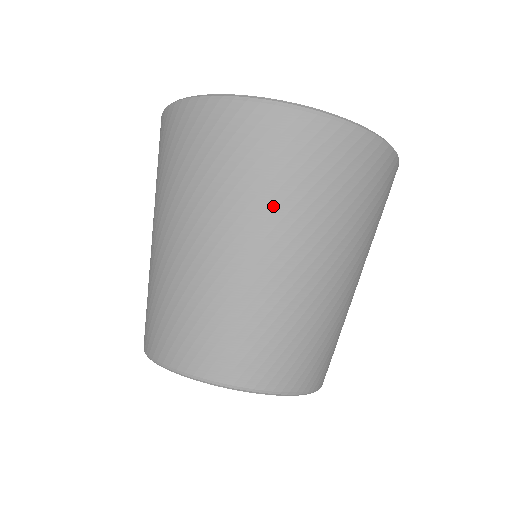
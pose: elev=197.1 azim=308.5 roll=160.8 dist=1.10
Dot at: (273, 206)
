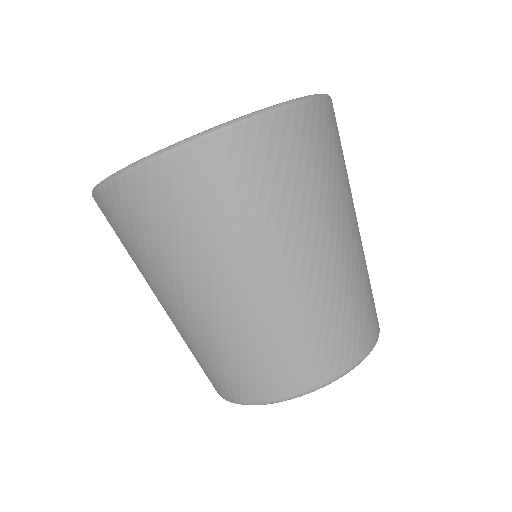
Dot at: (272, 224)
